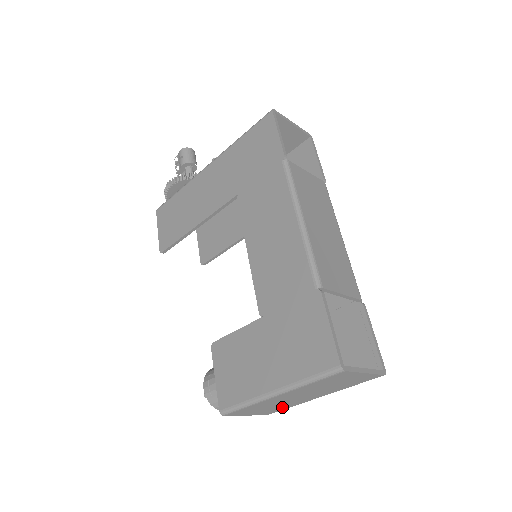
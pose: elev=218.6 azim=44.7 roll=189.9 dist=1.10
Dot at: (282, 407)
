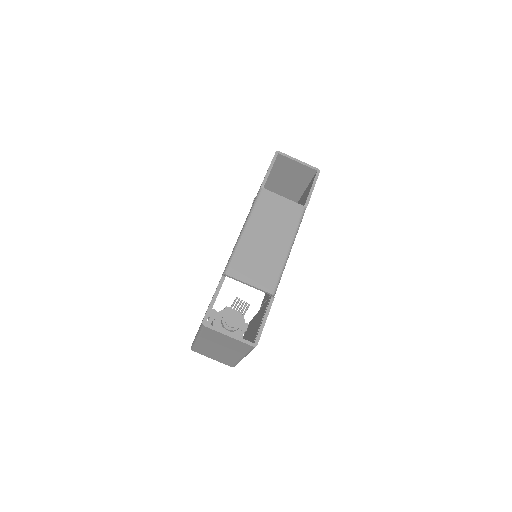
Dot at: (228, 360)
